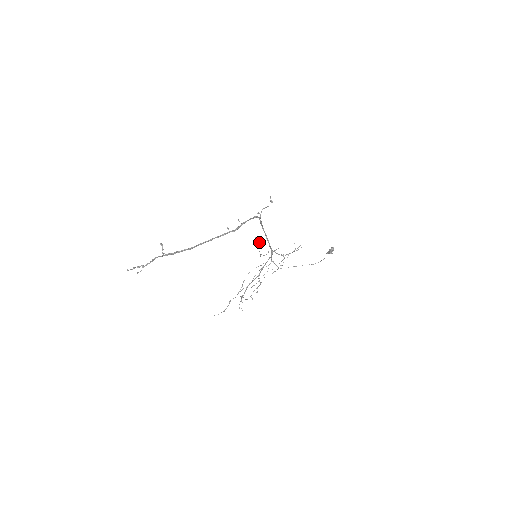
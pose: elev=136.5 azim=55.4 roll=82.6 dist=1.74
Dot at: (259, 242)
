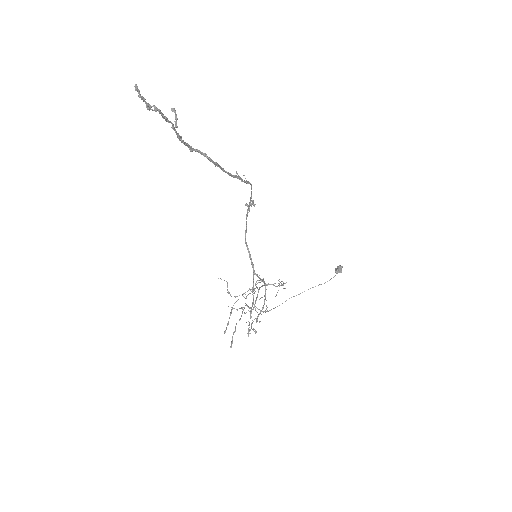
Dot at: (227, 284)
